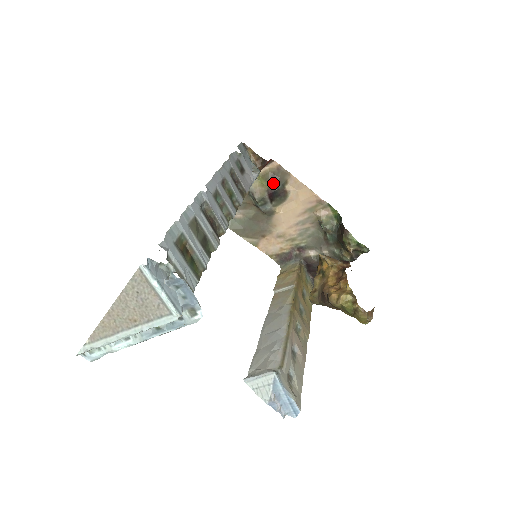
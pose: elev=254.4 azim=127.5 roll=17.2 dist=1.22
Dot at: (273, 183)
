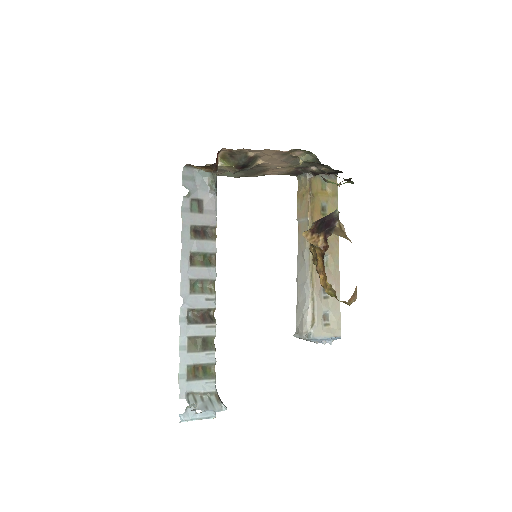
Dot at: (236, 162)
